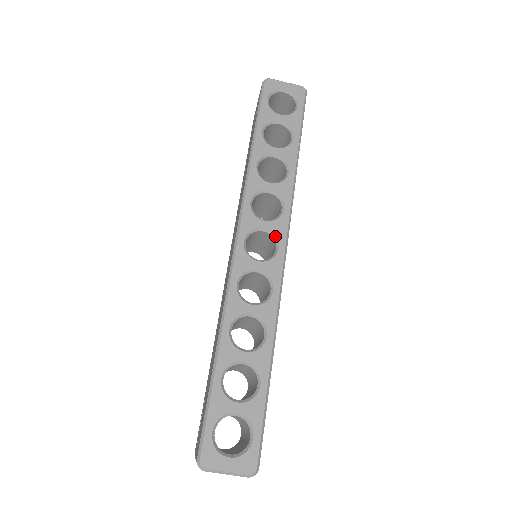
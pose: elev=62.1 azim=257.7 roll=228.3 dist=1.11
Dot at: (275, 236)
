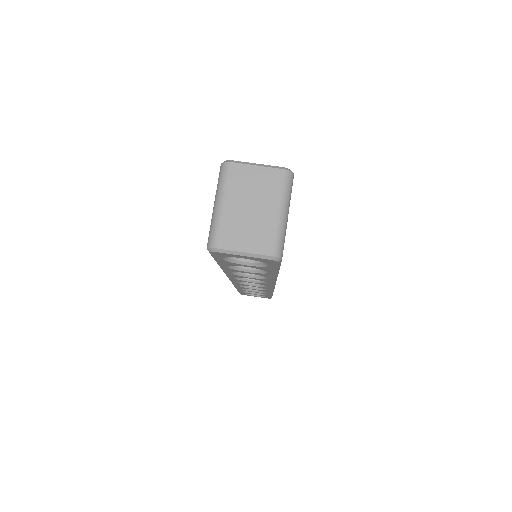
Dot at: occluded
